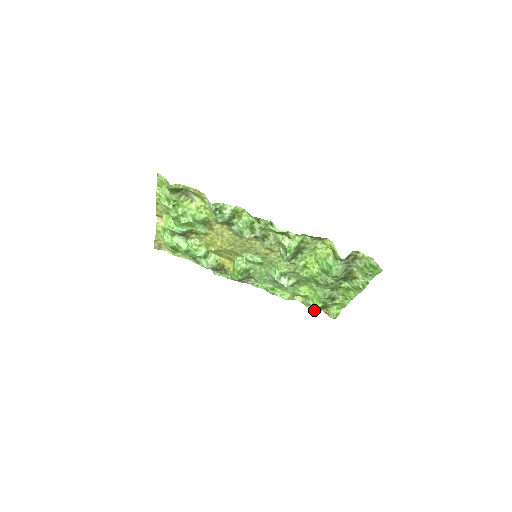
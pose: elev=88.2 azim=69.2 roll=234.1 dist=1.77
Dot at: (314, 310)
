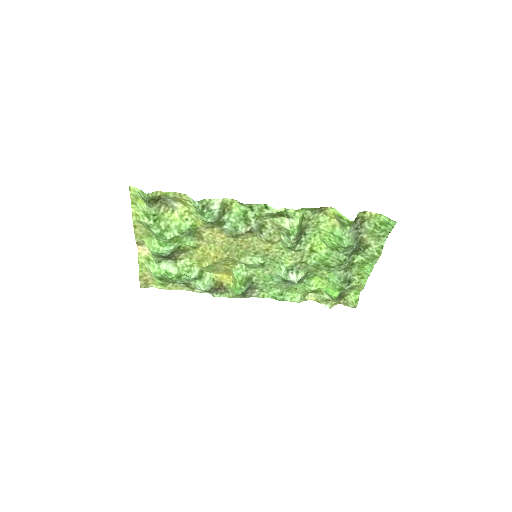
Dot at: (331, 304)
